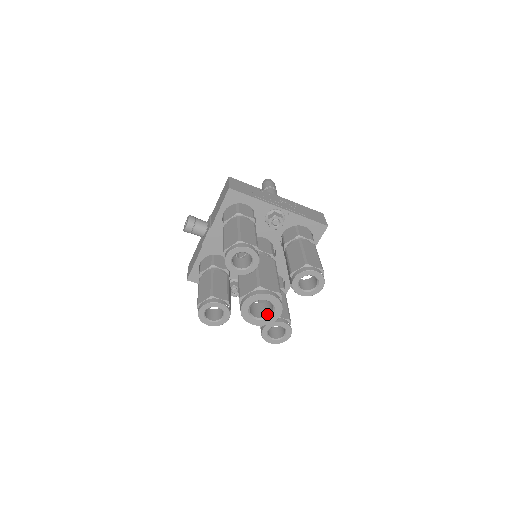
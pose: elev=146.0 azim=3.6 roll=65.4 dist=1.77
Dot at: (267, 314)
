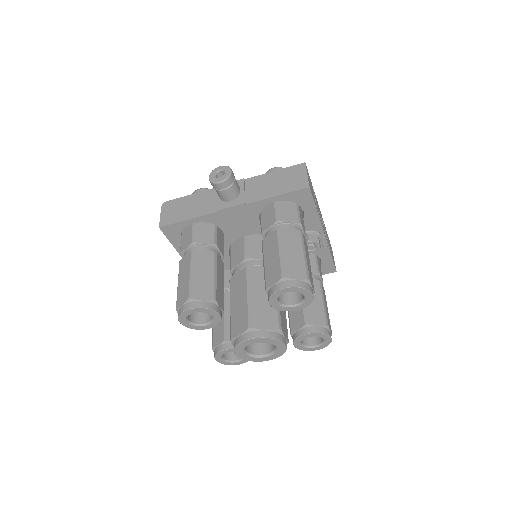
Dot at: (256, 351)
